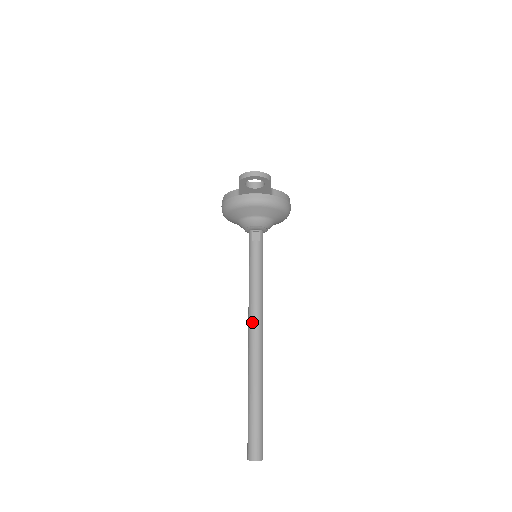
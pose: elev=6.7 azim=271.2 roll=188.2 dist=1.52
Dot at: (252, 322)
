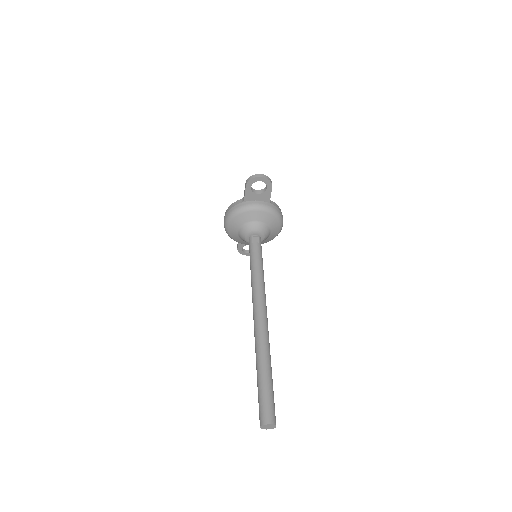
Dot at: (257, 303)
